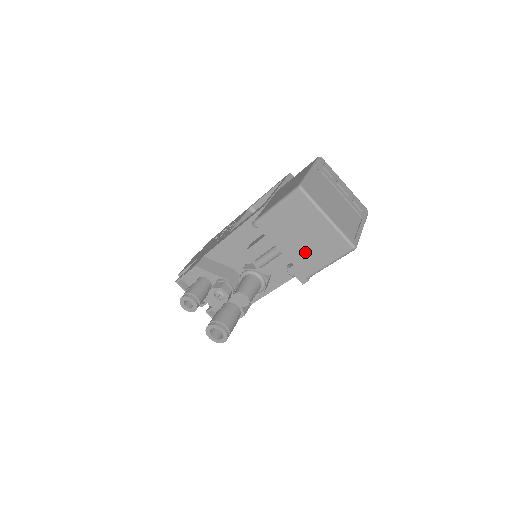
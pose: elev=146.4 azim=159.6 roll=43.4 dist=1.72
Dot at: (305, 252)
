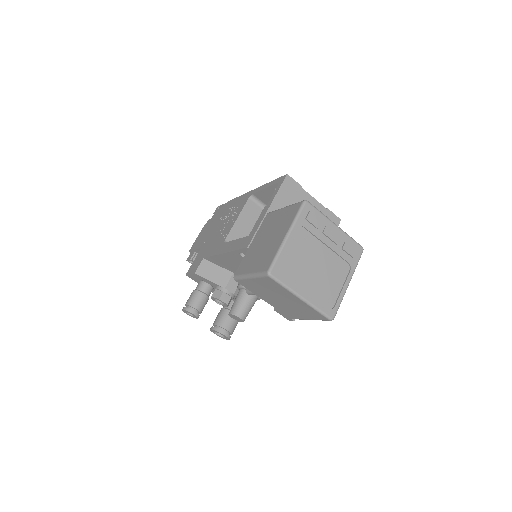
Dot at: (286, 308)
